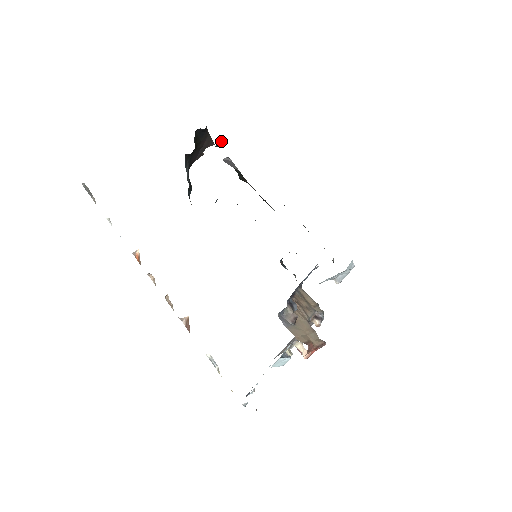
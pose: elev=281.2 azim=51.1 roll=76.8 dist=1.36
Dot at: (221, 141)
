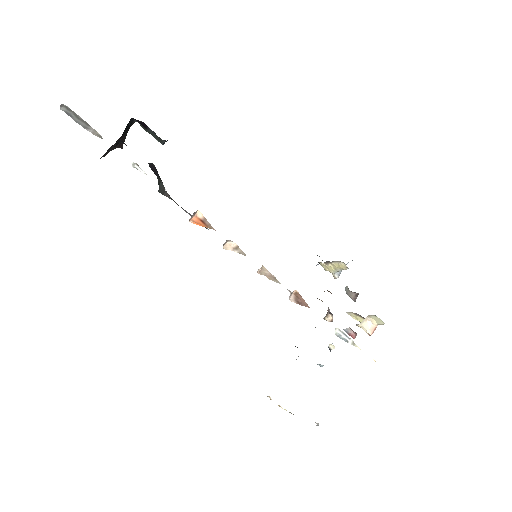
Dot at: occluded
